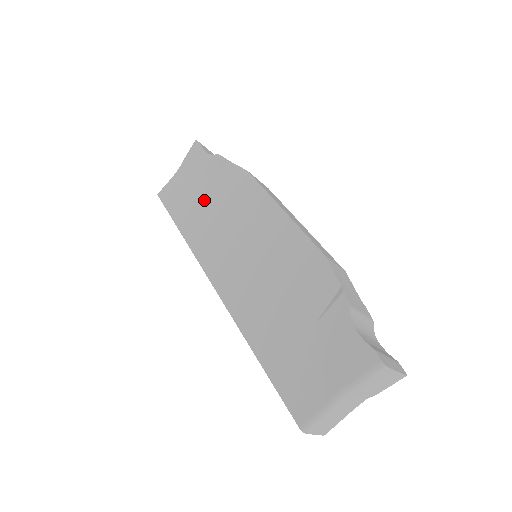
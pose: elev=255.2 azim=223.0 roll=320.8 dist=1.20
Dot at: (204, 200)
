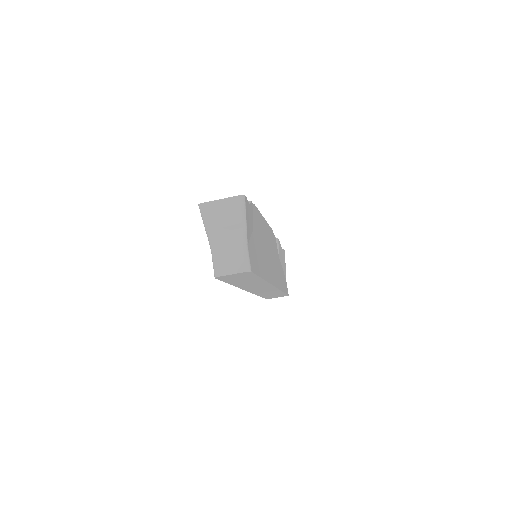
Dot at: occluded
